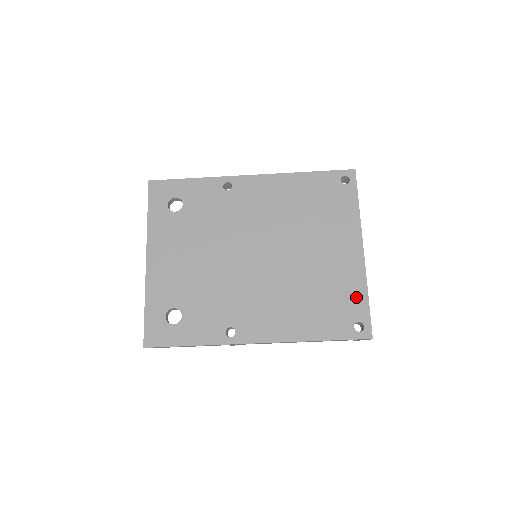
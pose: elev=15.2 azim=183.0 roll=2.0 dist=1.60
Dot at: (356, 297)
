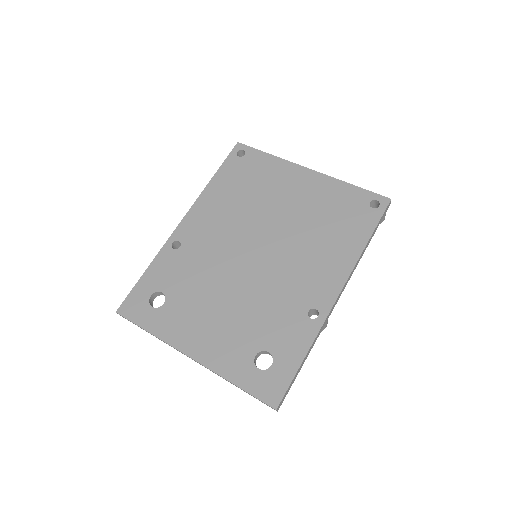
Dot at: (347, 194)
